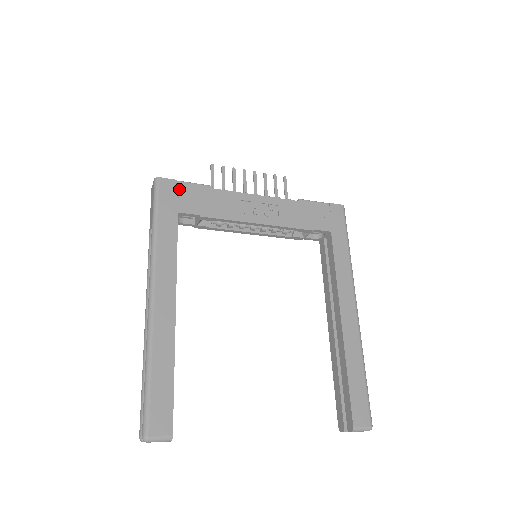
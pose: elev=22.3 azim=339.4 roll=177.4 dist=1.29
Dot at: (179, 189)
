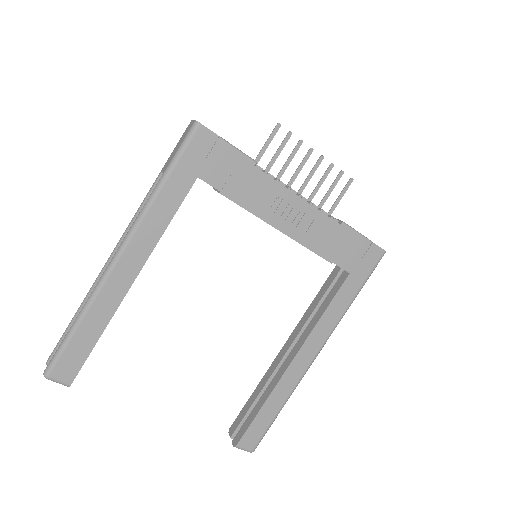
Dot at: (215, 149)
